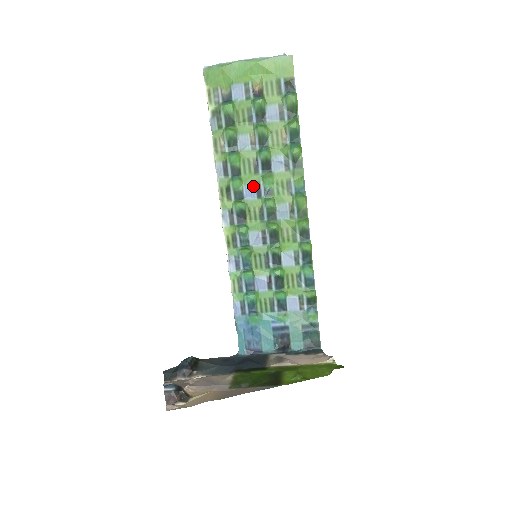
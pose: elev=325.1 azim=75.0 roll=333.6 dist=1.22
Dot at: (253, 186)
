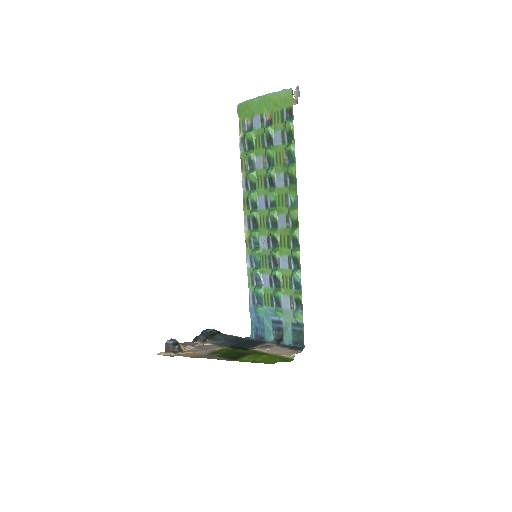
Dot at: (263, 198)
